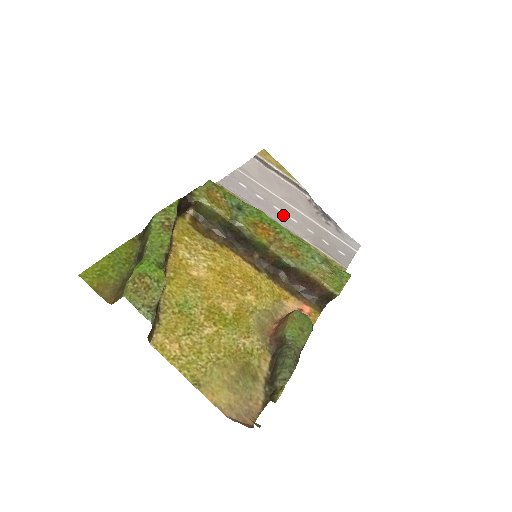
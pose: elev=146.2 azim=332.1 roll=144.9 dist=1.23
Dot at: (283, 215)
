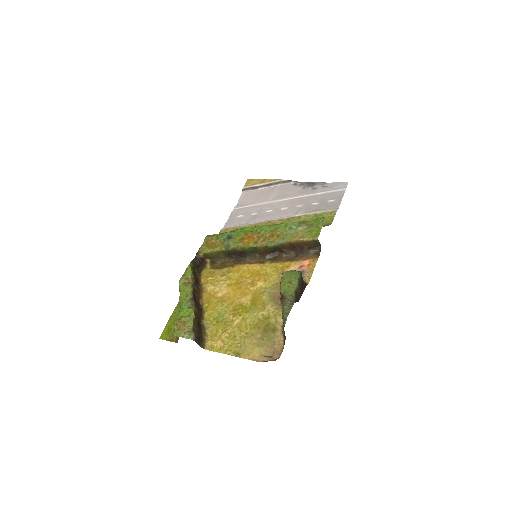
Dot at: (275, 212)
